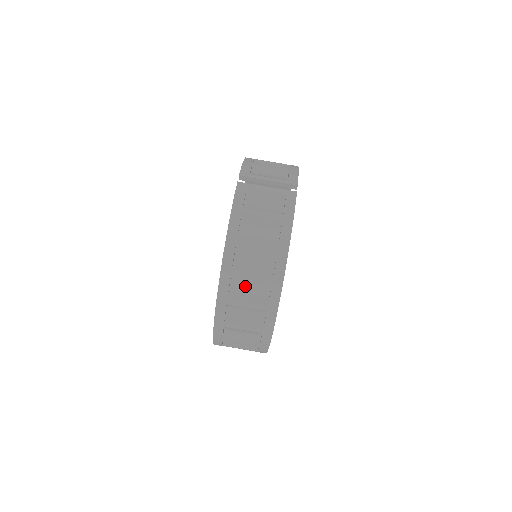
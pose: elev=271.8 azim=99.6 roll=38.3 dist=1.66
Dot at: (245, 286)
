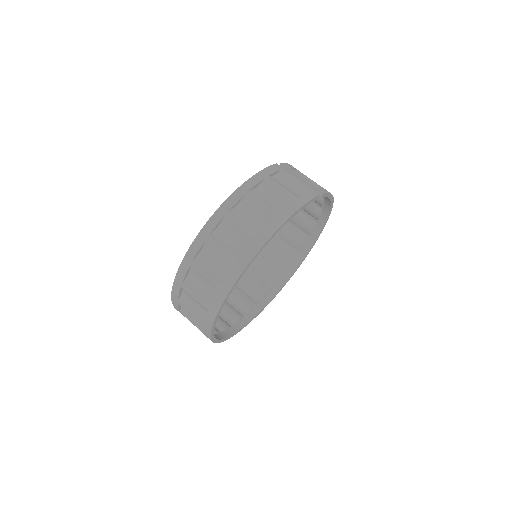
Dot at: (230, 233)
